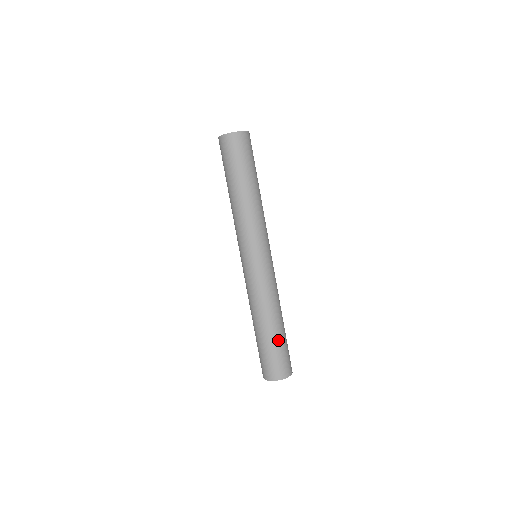
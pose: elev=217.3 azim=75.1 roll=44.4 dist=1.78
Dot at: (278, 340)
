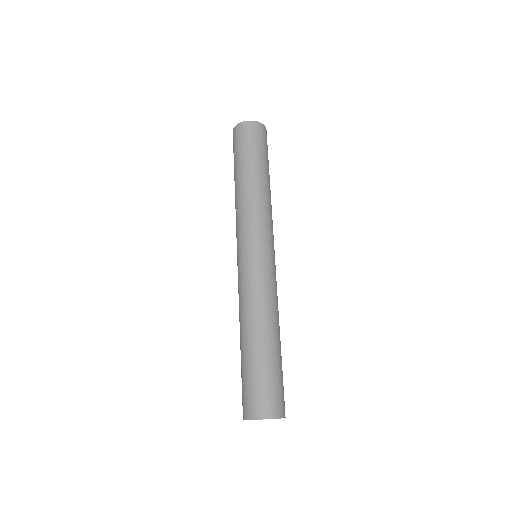
Dot at: (272, 360)
